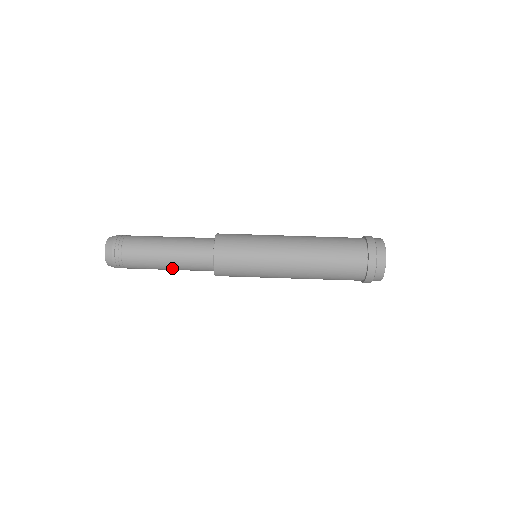
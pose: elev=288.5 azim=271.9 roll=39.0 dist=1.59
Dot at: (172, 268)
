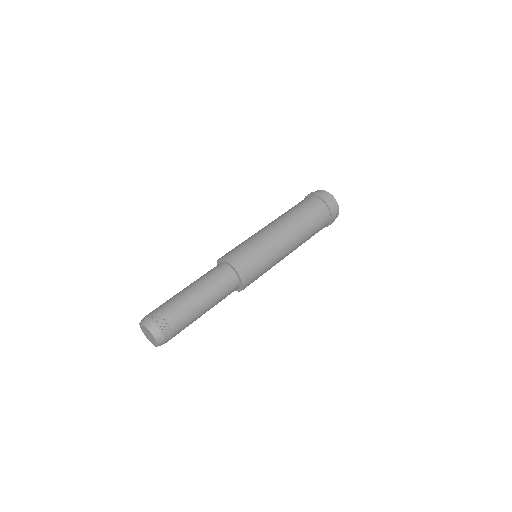
Dot at: (205, 296)
